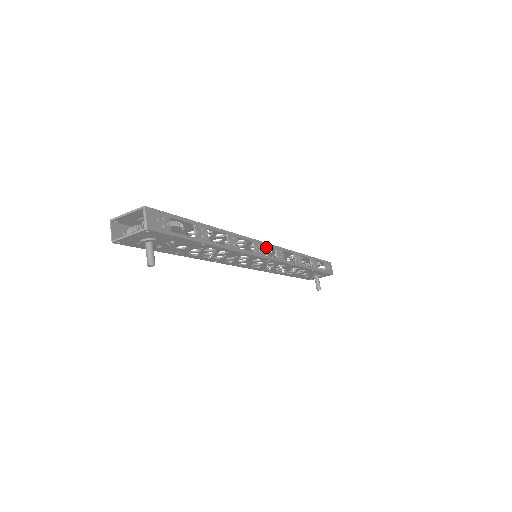
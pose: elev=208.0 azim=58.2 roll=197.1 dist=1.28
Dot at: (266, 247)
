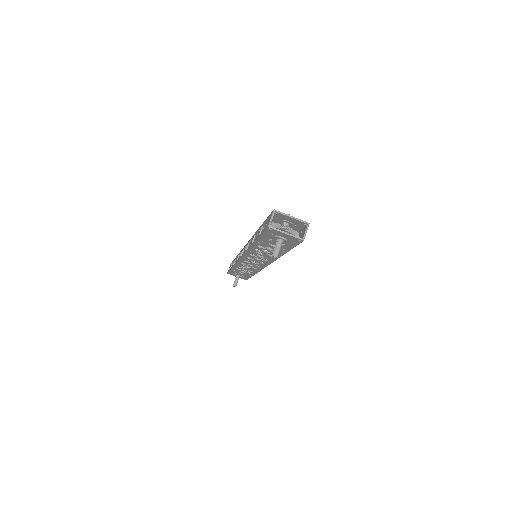
Dot at: occluded
